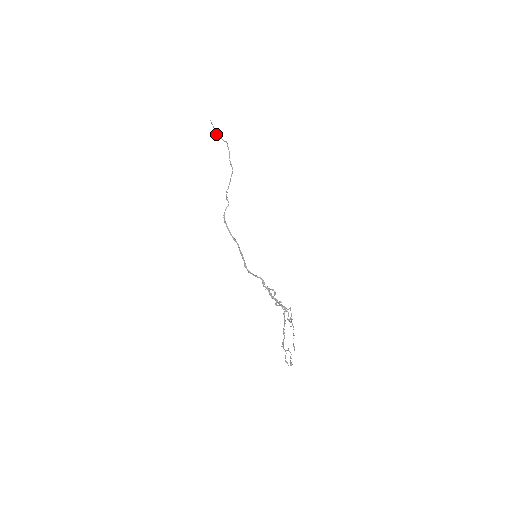
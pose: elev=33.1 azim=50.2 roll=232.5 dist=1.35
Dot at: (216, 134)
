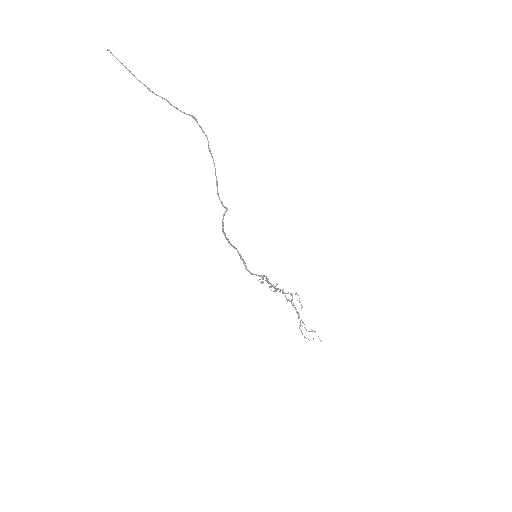
Dot at: (151, 91)
